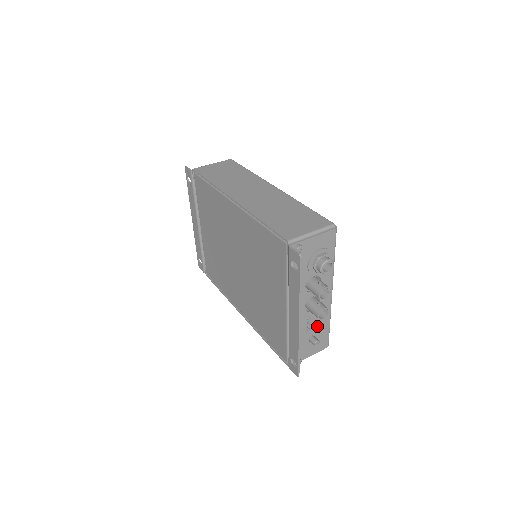
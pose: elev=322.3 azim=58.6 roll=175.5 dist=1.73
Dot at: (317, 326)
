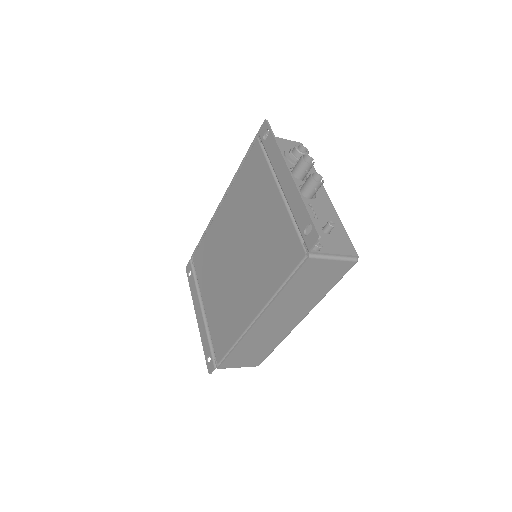
Dot at: (326, 220)
